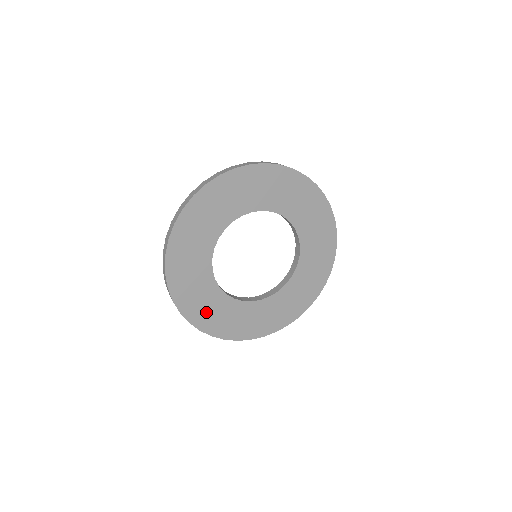
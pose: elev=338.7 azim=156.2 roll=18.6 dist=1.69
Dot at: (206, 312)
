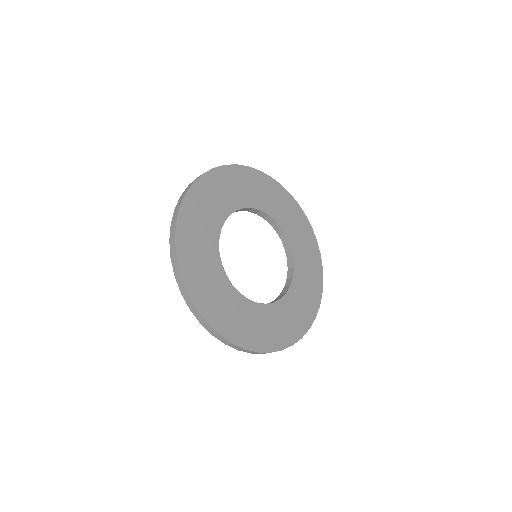
Dot at: (252, 330)
